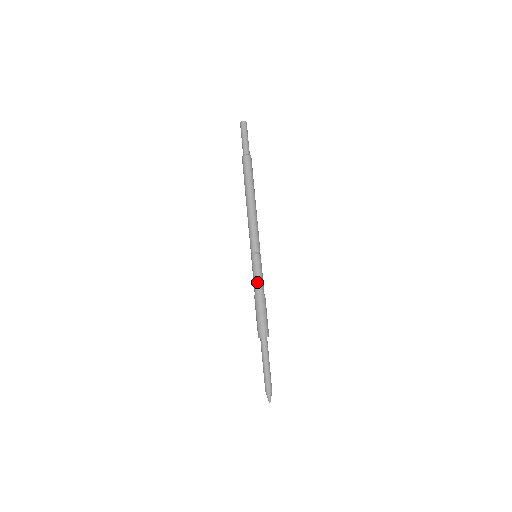
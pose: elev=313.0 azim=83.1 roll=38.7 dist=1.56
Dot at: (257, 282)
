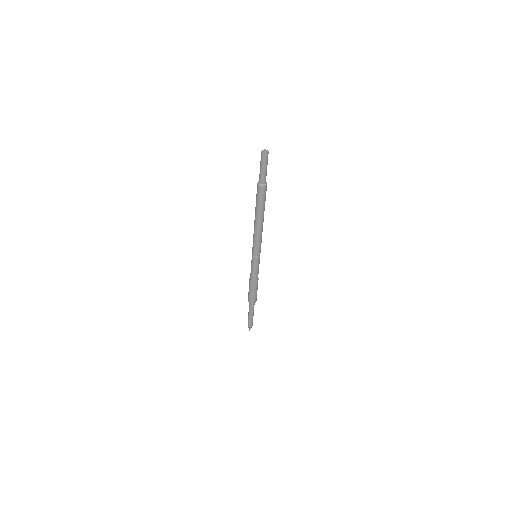
Dot at: (255, 275)
